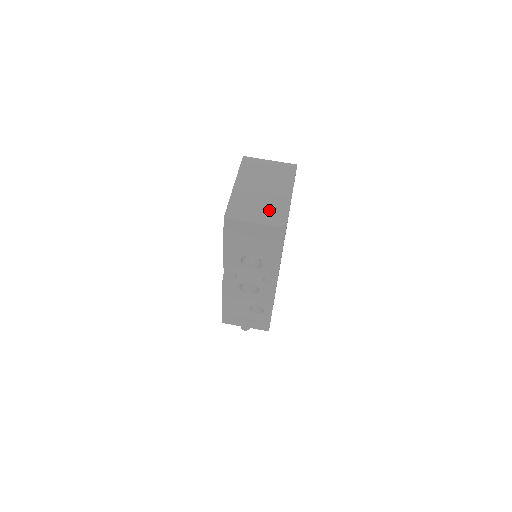
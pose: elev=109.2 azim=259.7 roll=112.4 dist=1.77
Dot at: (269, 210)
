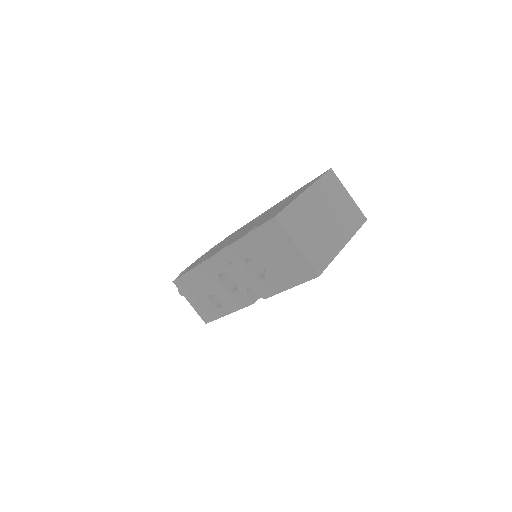
Dot at: (317, 245)
